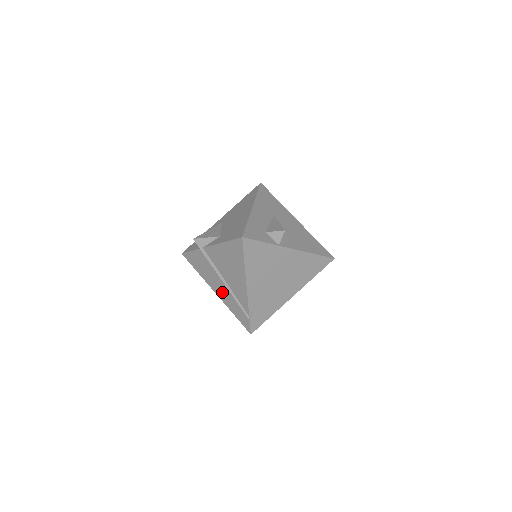
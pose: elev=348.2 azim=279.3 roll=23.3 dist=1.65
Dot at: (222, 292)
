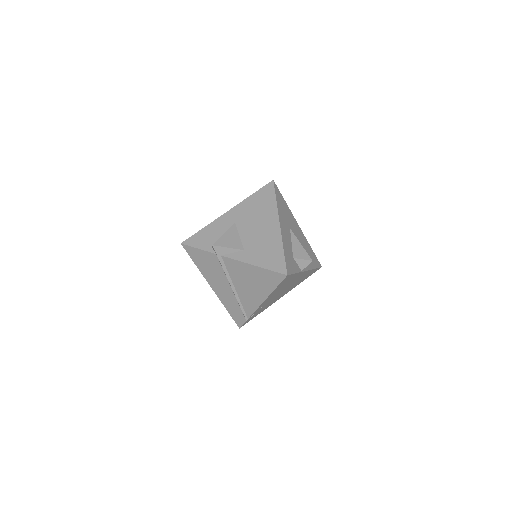
Dot at: (223, 292)
